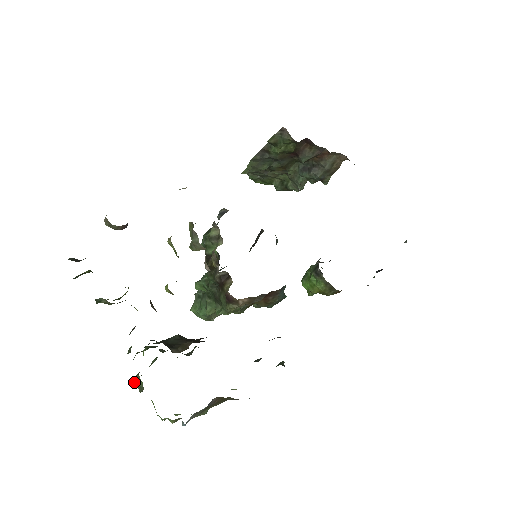
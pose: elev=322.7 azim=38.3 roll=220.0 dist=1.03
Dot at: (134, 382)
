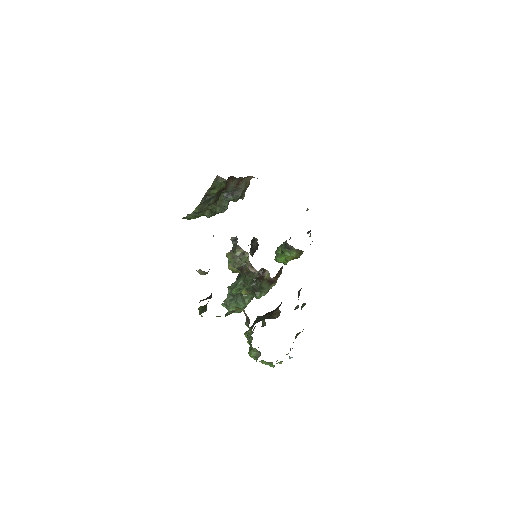
Dot at: (251, 355)
